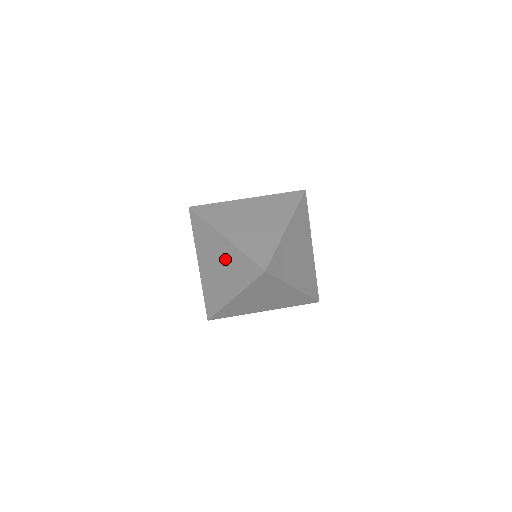
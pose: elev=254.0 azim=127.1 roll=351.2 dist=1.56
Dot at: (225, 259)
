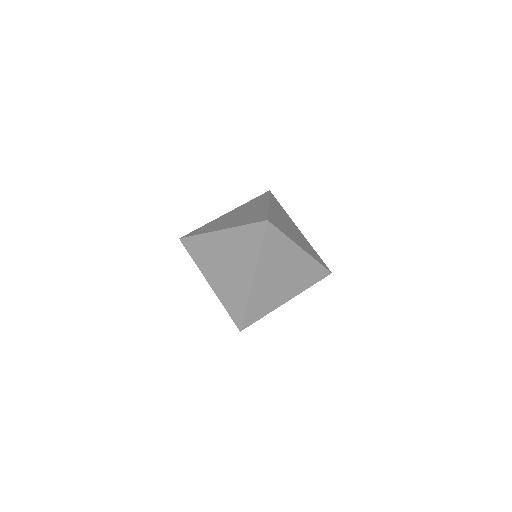
Dot at: (229, 249)
